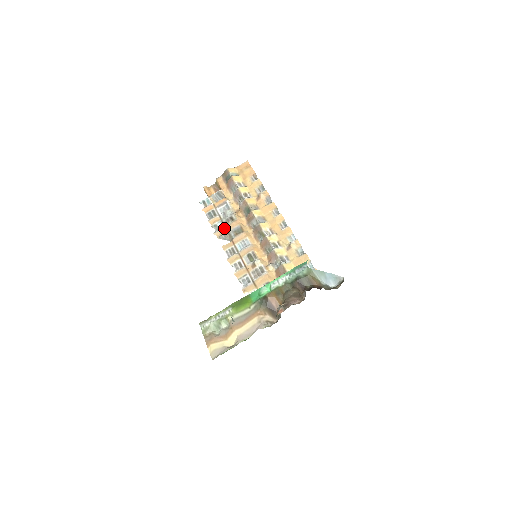
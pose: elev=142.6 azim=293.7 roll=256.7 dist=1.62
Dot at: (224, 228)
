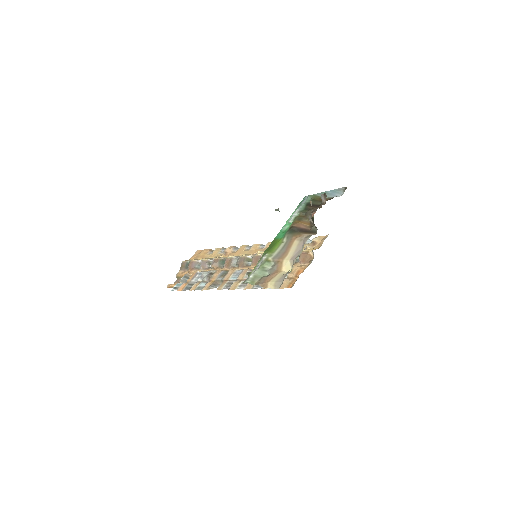
Dot at: (209, 282)
